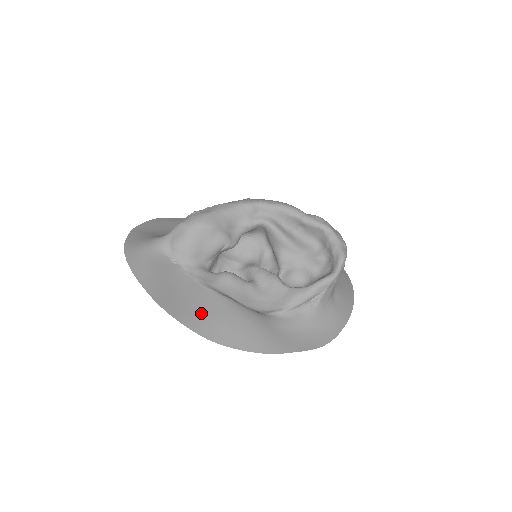
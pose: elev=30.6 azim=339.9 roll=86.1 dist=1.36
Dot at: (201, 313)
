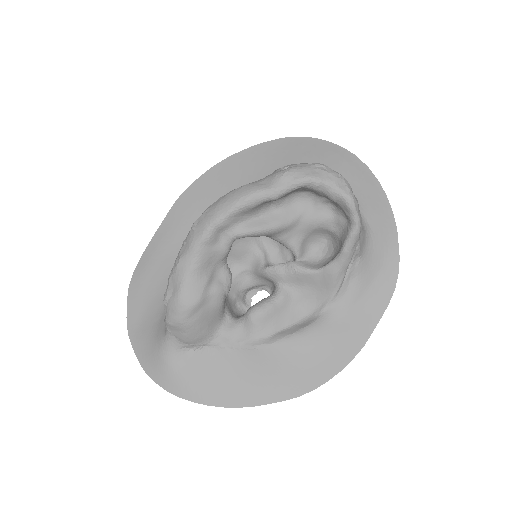
Dot at: (271, 378)
